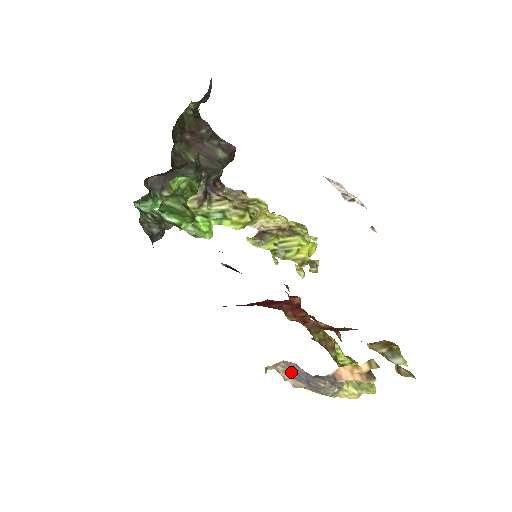
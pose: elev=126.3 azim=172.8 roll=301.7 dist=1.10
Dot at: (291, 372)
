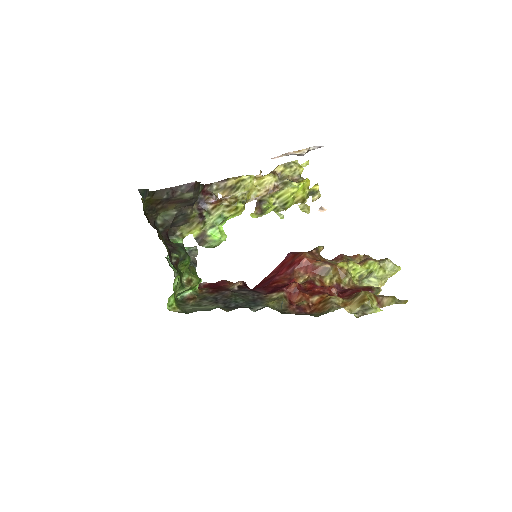
Dot at: occluded
